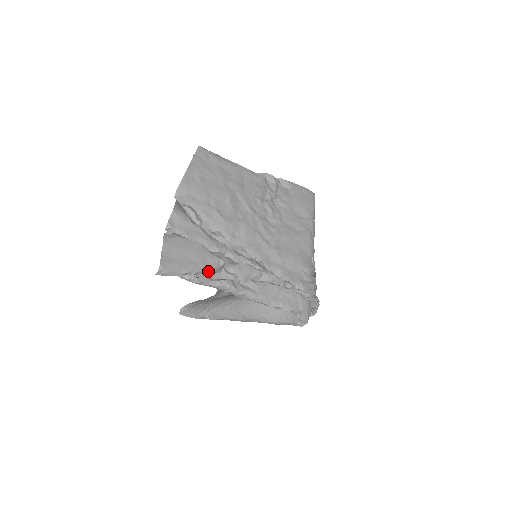
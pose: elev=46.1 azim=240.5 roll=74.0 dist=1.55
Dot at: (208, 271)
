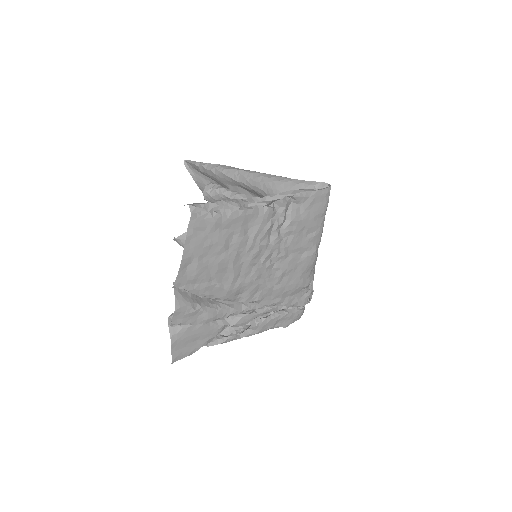
Dot at: occluded
